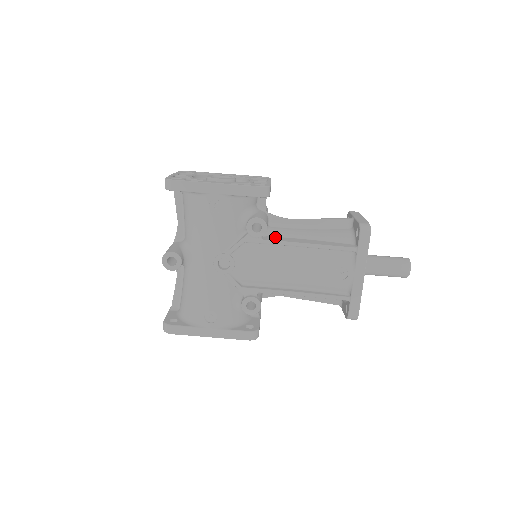
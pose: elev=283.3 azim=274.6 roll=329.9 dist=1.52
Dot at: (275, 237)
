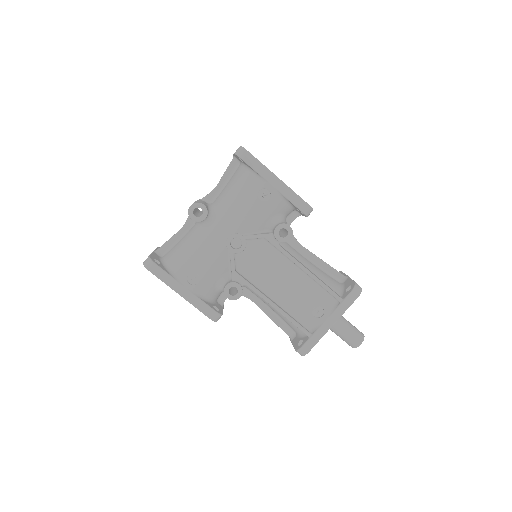
Dot at: (287, 250)
